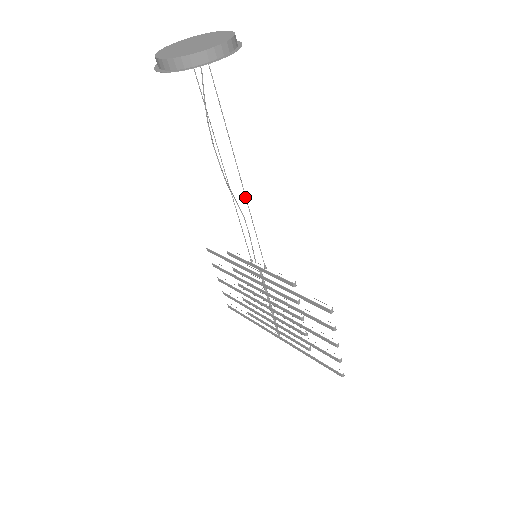
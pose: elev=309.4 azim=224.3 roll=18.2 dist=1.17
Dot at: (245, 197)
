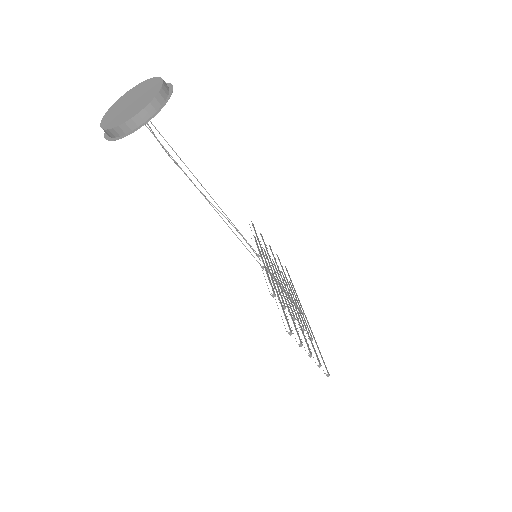
Dot at: (221, 217)
